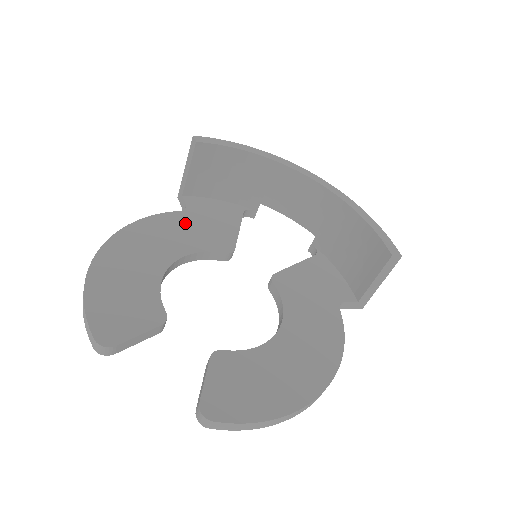
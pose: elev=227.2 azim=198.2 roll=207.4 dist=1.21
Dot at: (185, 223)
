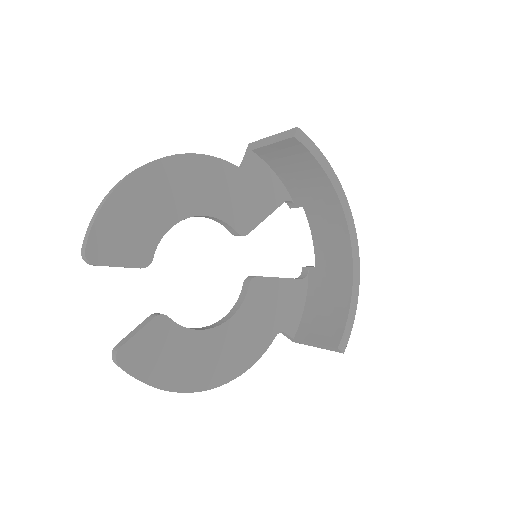
Dot at: (231, 182)
